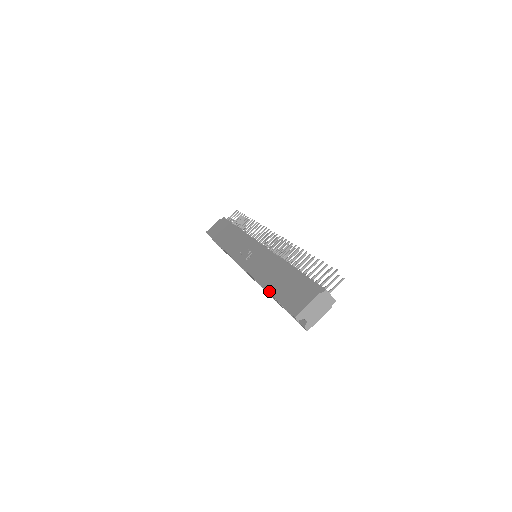
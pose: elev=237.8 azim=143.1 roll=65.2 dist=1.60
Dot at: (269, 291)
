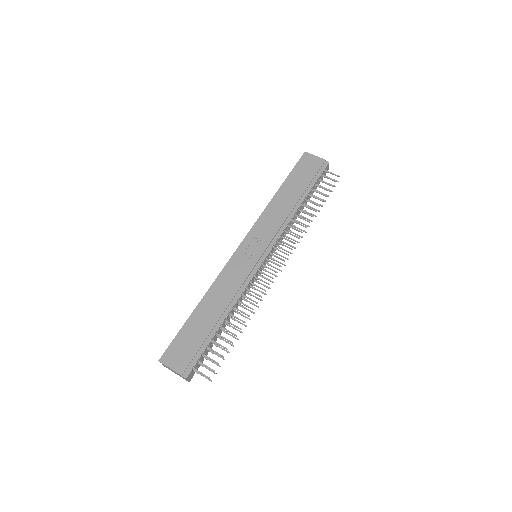
Dot at: (193, 314)
